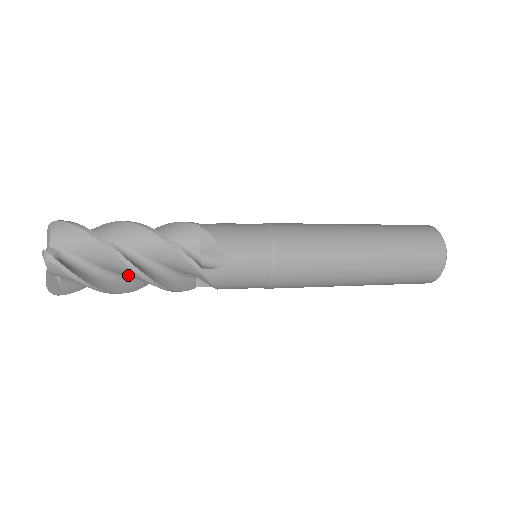
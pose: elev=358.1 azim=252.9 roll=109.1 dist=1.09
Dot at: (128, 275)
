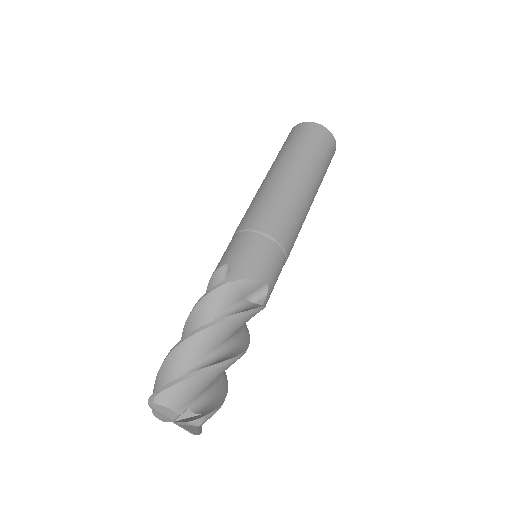
Dot at: occluded
